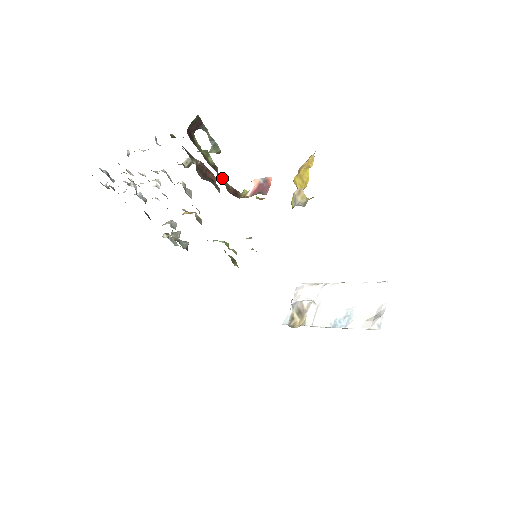
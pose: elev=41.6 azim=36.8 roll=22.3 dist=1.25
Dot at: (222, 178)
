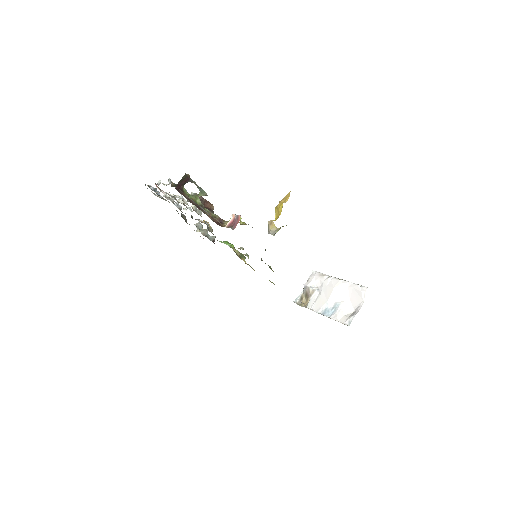
Dot at: (209, 212)
